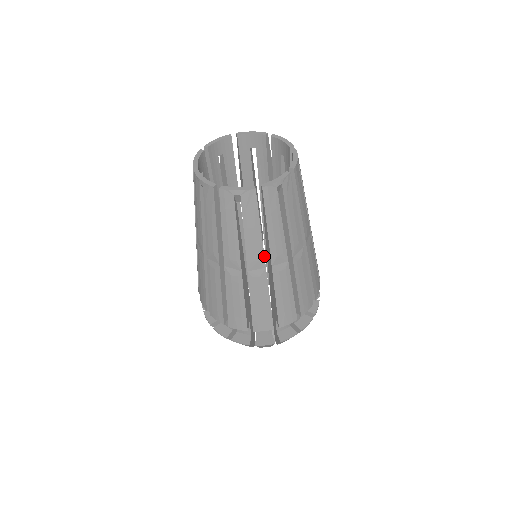
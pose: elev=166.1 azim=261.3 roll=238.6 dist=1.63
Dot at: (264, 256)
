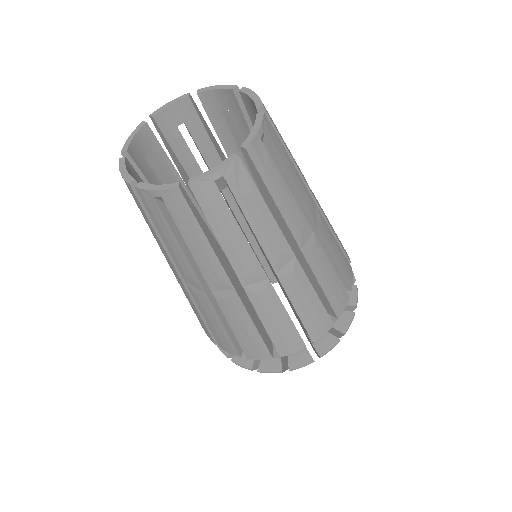
Dot at: (173, 265)
